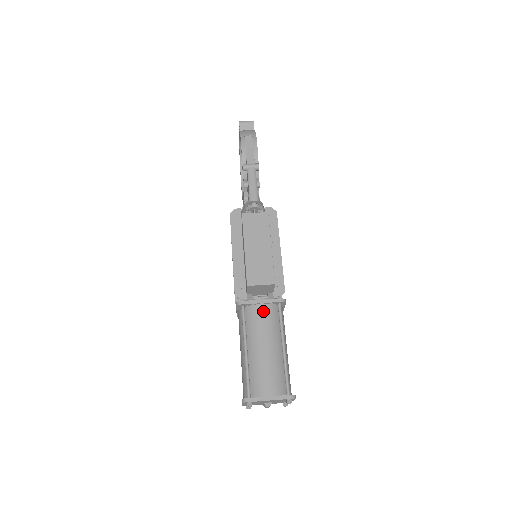
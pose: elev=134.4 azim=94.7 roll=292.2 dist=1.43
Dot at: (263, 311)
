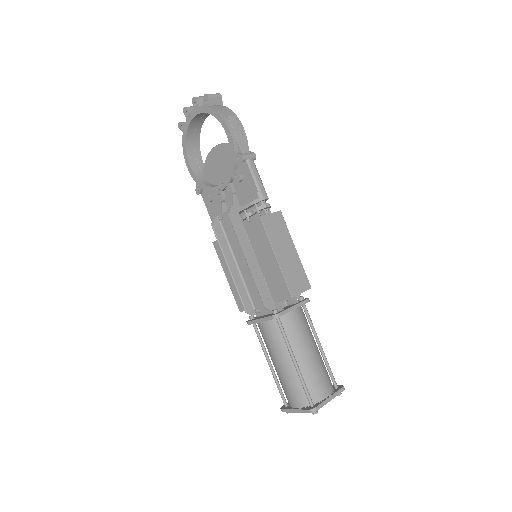
Dot at: (298, 316)
